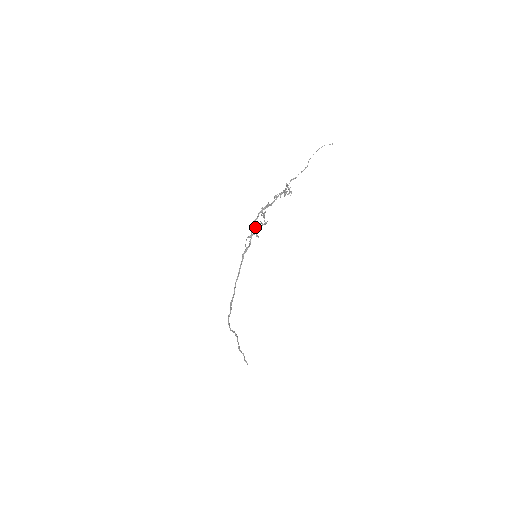
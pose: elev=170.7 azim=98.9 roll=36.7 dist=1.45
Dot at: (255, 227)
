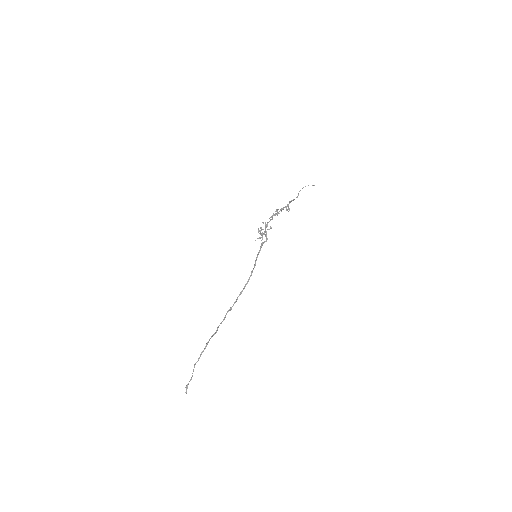
Dot at: (259, 231)
